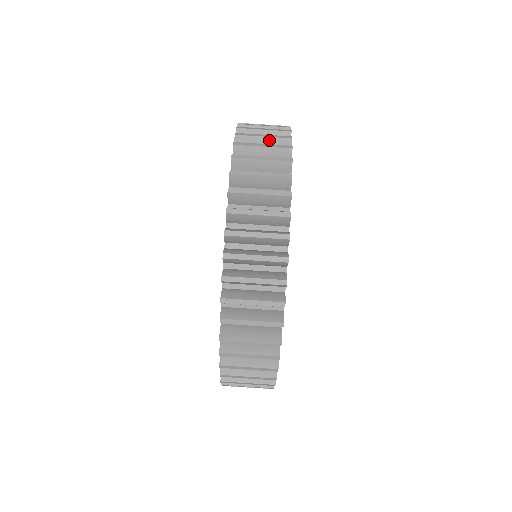
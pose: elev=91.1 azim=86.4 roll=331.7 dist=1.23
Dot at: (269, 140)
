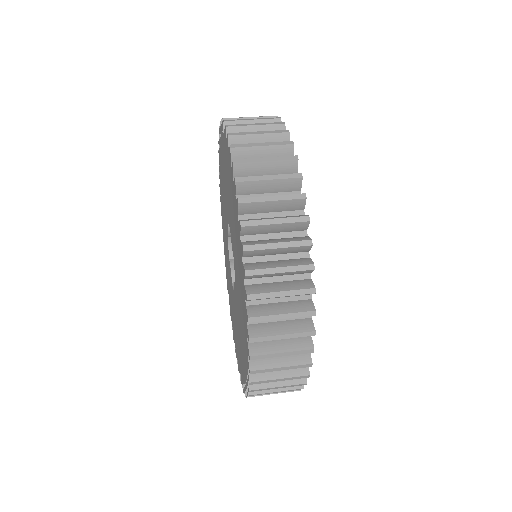
Dot at: (265, 137)
